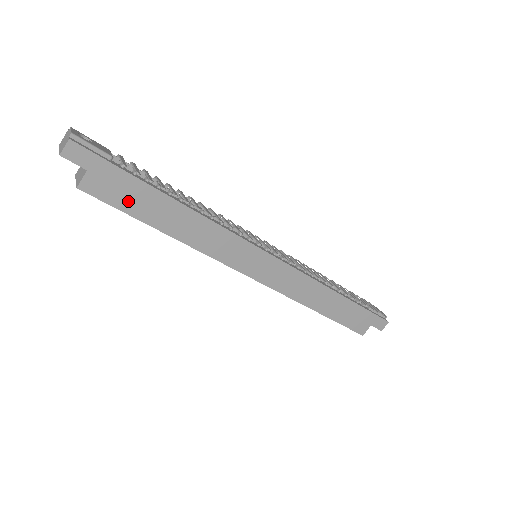
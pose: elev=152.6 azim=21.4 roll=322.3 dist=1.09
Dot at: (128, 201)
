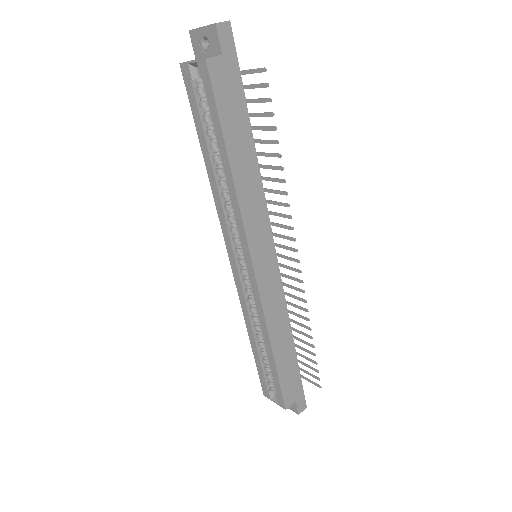
Dot at: (227, 108)
